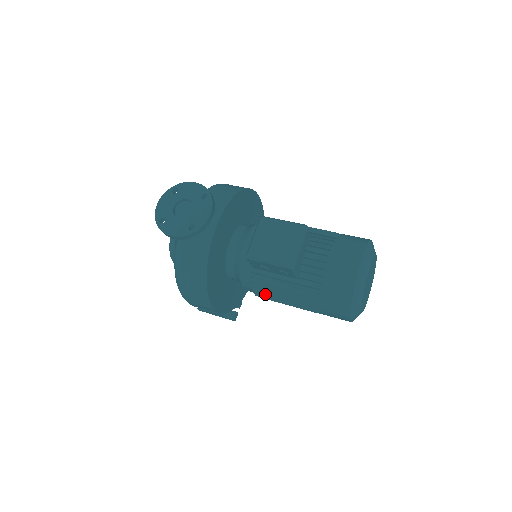
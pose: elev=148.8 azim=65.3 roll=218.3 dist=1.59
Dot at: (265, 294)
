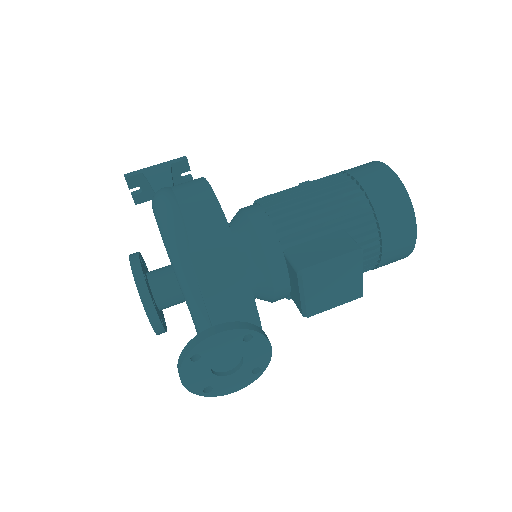
Dot at: occluded
